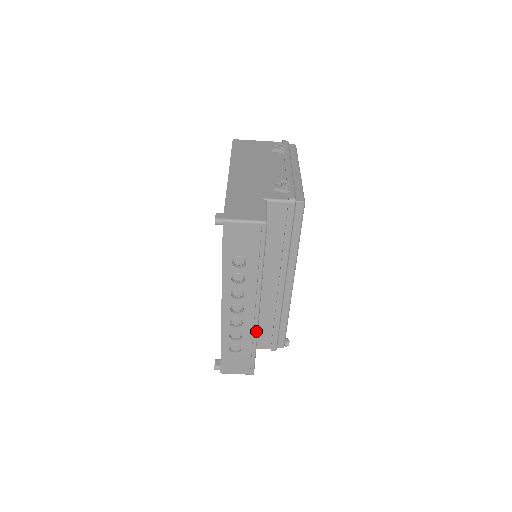
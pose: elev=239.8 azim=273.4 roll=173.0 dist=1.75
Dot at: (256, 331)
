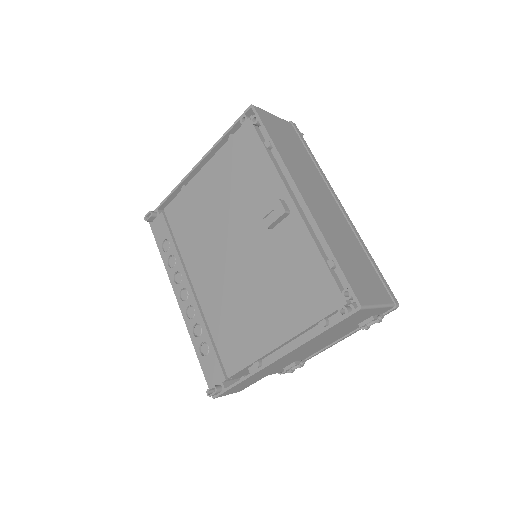
Dot at: occluded
